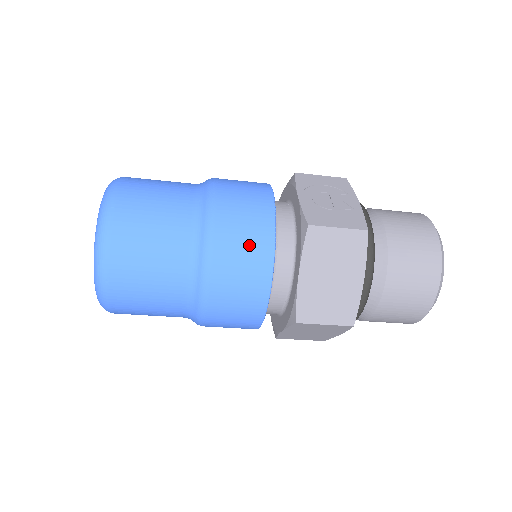
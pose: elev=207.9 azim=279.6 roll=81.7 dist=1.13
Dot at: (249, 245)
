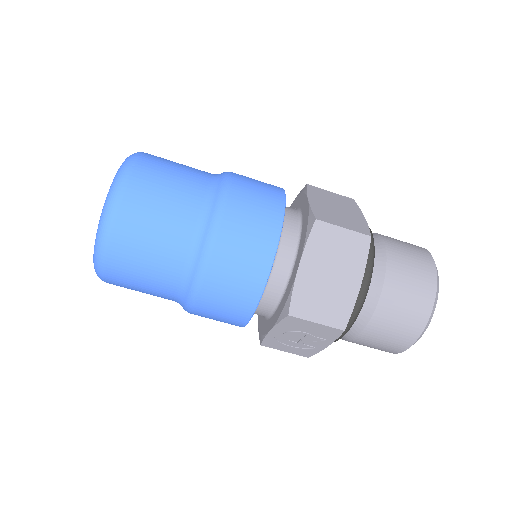
Dot at: (262, 182)
